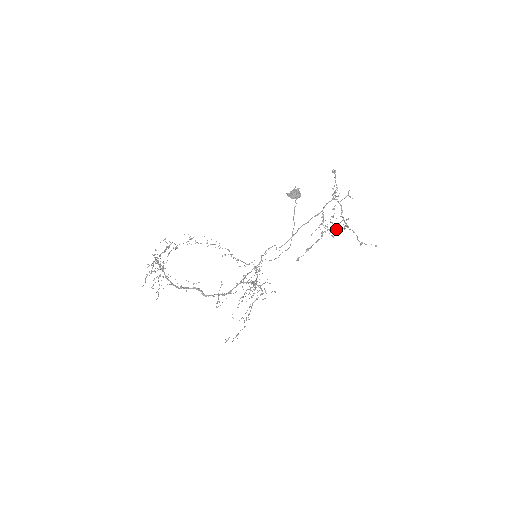
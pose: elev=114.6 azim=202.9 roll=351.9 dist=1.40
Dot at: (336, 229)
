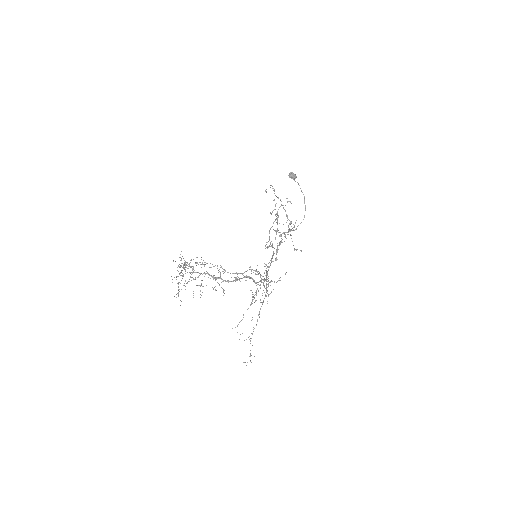
Dot at: (290, 229)
